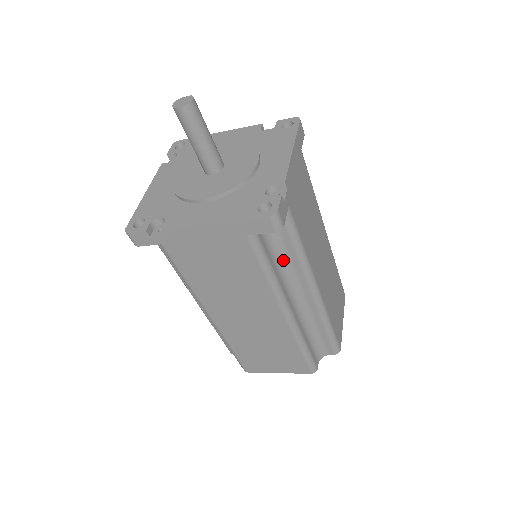
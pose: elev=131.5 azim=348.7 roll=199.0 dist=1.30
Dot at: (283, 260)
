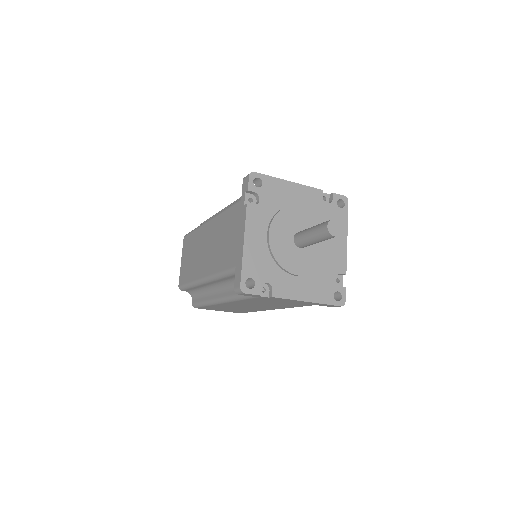
Dot at: occluded
